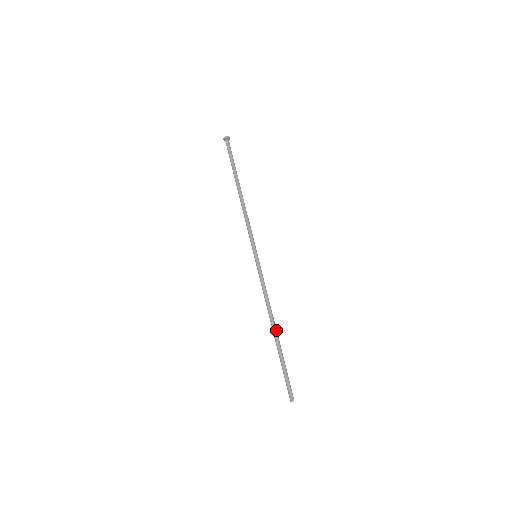
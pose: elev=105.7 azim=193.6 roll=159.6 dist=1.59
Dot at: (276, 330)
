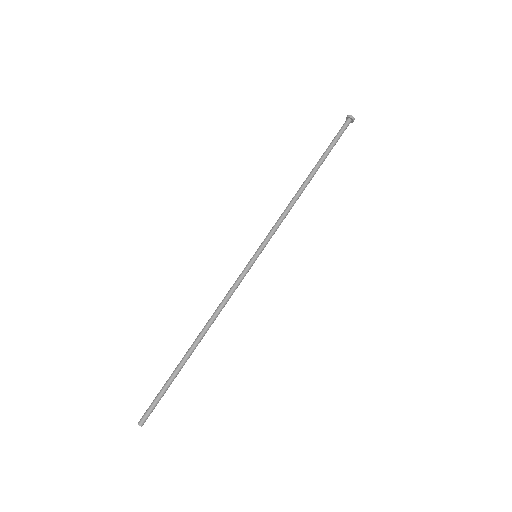
Dot at: (197, 343)
